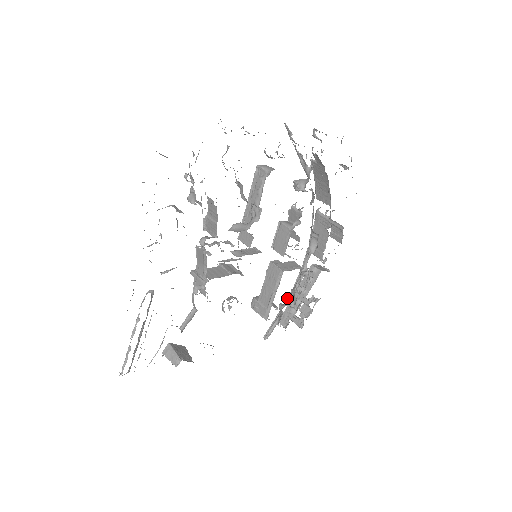
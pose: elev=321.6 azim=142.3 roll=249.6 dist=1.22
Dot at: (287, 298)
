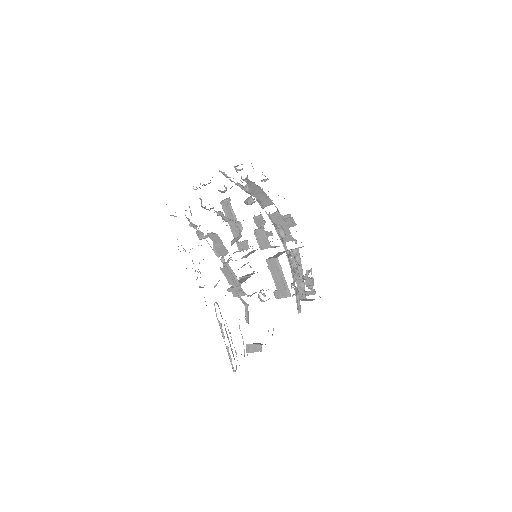
Dot at: occluded
